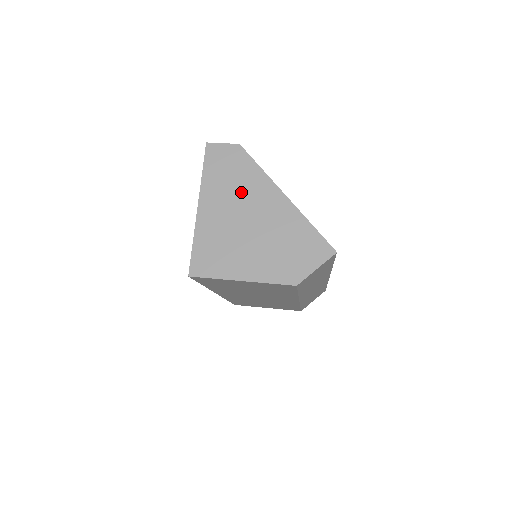
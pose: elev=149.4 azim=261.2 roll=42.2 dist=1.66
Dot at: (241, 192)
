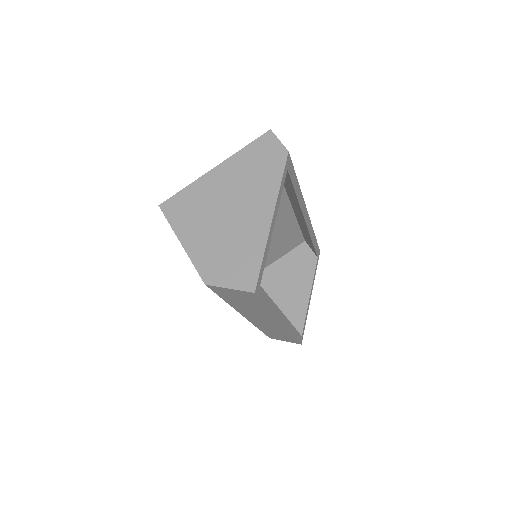
Dot at: (250, 185)
